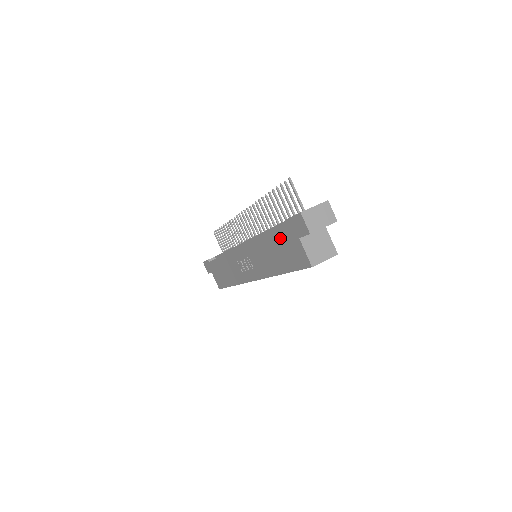
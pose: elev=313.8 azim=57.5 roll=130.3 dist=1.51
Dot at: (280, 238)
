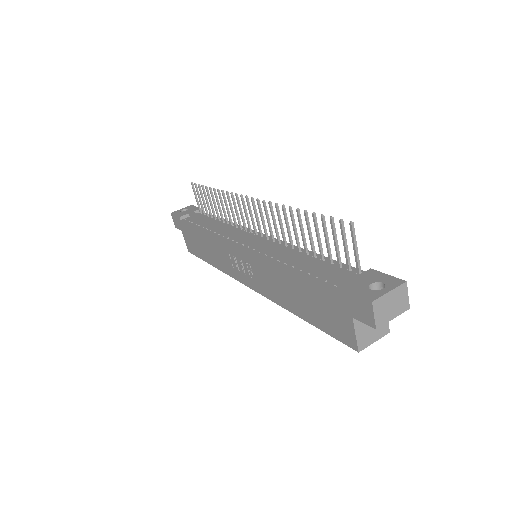
Dot at: (317, 292)
